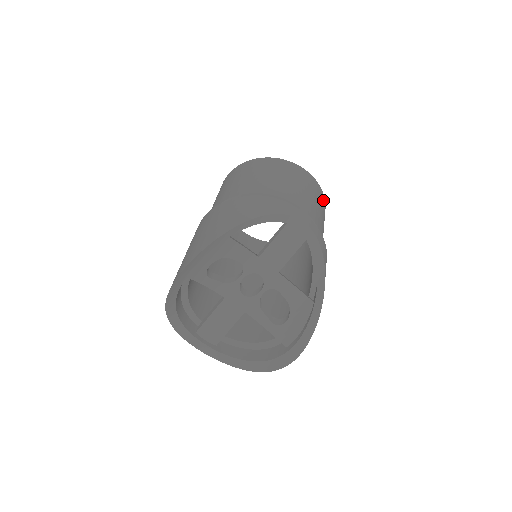
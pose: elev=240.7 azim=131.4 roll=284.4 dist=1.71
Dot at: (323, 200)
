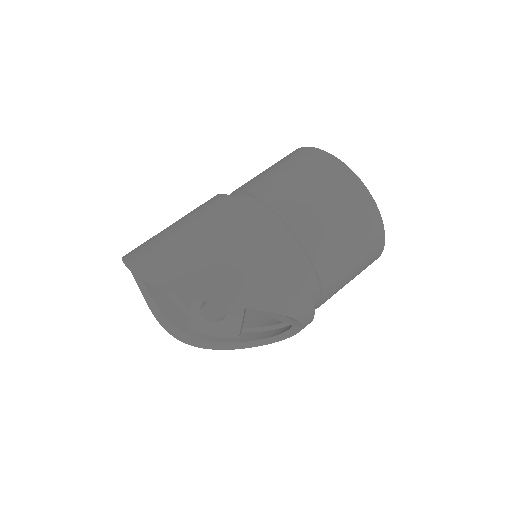
Dot at: occluded
